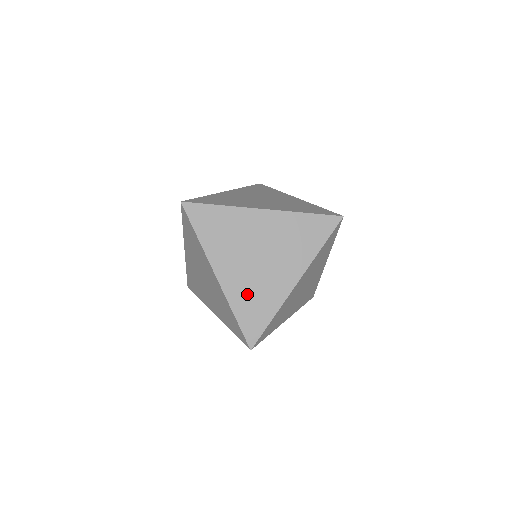
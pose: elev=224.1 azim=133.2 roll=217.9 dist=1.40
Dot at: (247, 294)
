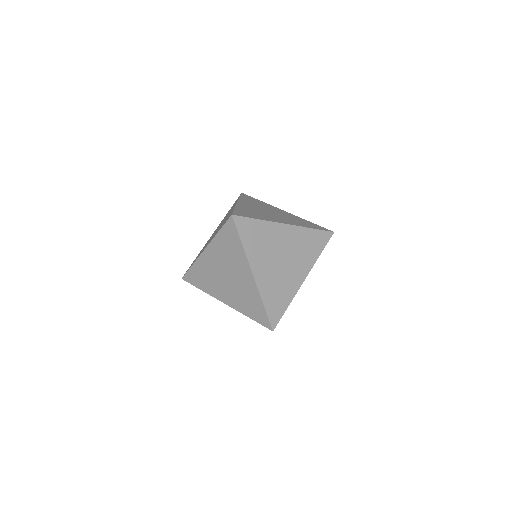
Dot at: (273, 289)
